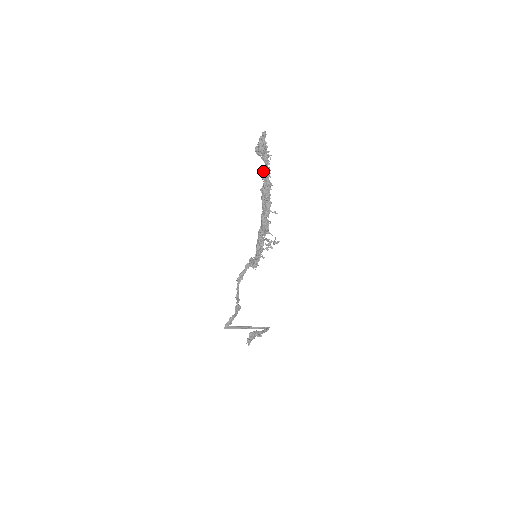
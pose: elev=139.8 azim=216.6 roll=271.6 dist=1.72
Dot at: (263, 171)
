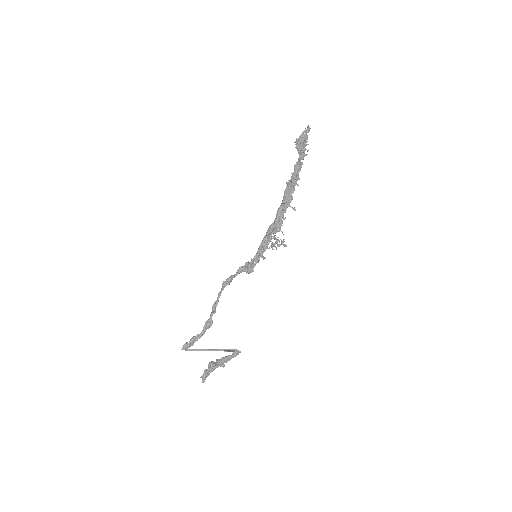
Dot at: (295, 164)
